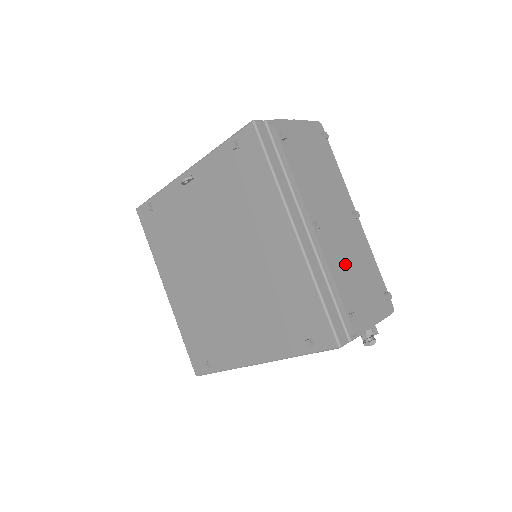
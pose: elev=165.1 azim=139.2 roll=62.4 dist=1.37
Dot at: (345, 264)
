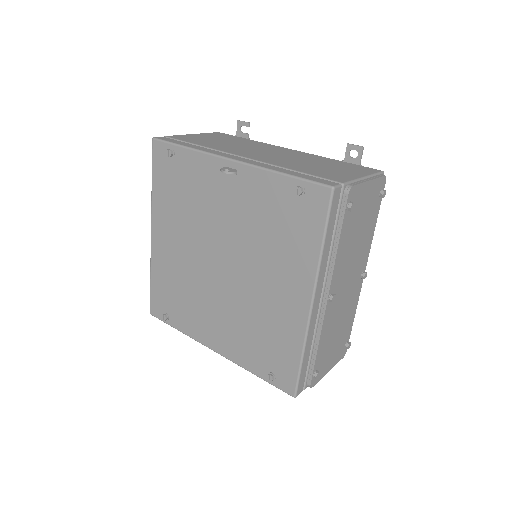
Dot at: (333, 327)
